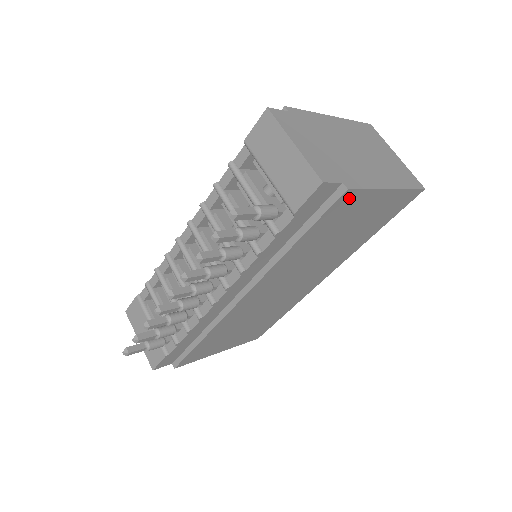
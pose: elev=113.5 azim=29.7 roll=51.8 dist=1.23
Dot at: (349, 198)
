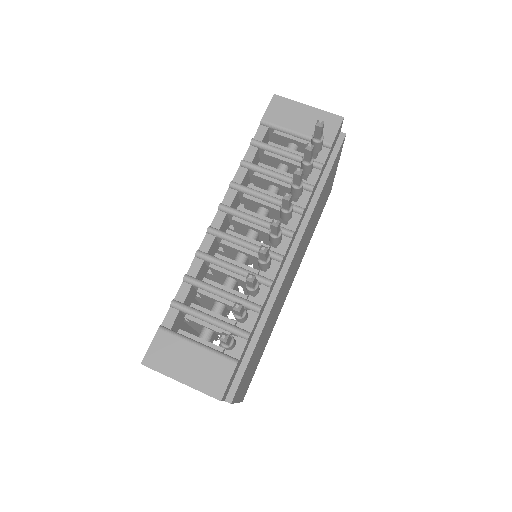
Dot at: occluded
